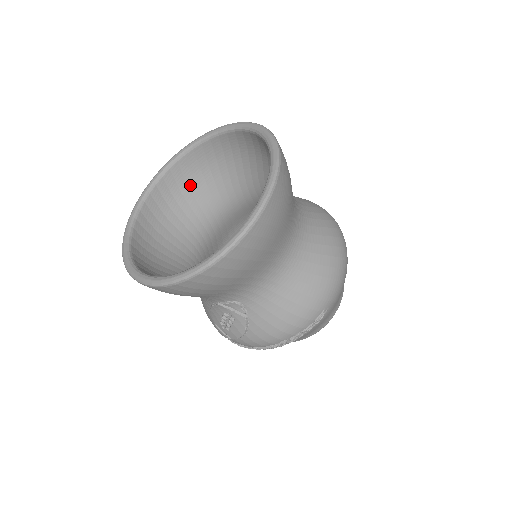
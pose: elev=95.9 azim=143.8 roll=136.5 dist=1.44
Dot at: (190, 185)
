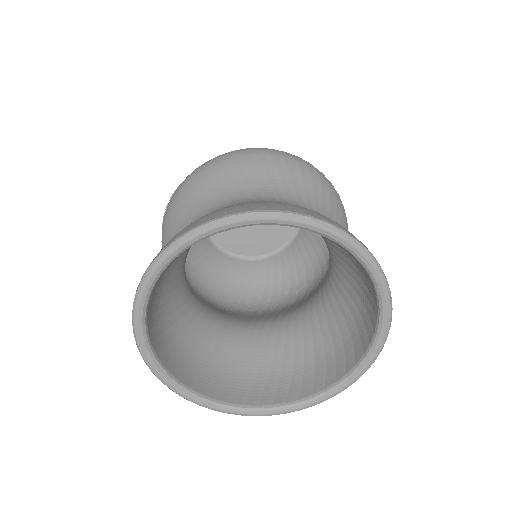
Dot at: occluded
